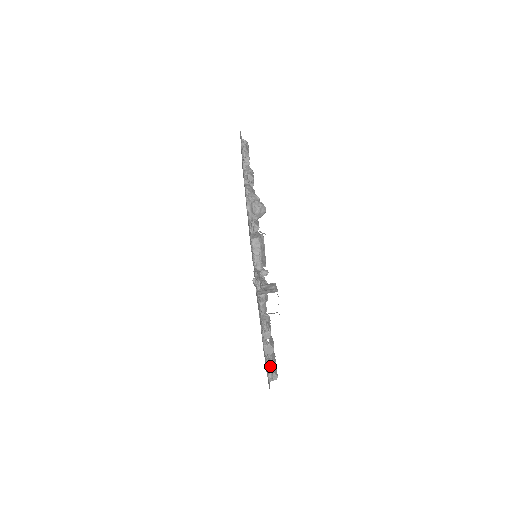
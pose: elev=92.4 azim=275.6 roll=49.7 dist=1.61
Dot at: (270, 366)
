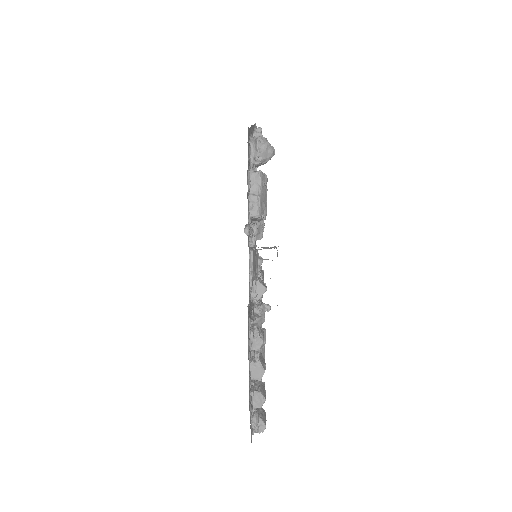
Dot at: (256, 403)
